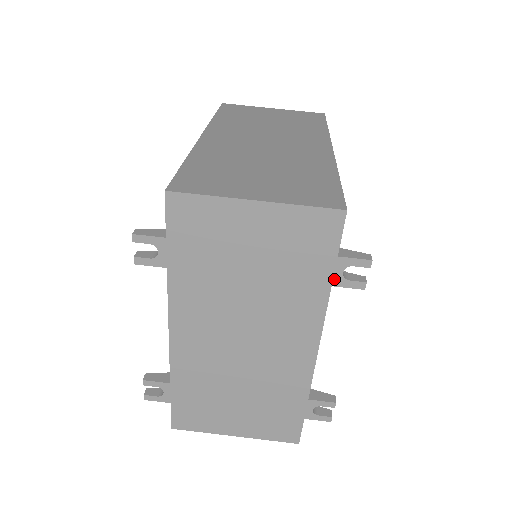
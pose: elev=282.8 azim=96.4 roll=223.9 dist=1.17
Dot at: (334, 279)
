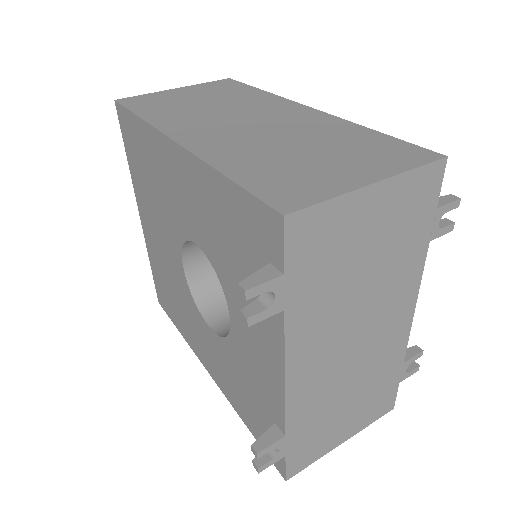
Dot at: (432, 233)
